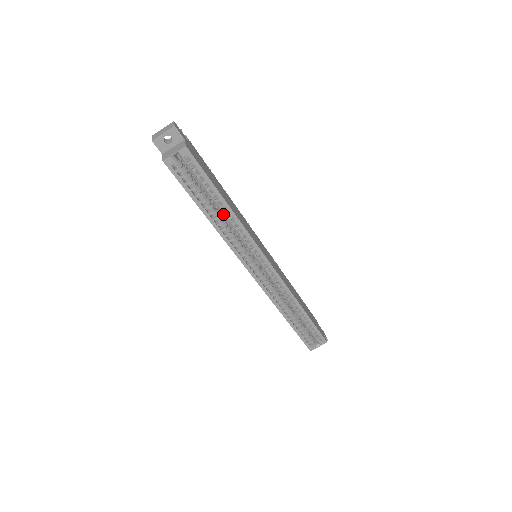
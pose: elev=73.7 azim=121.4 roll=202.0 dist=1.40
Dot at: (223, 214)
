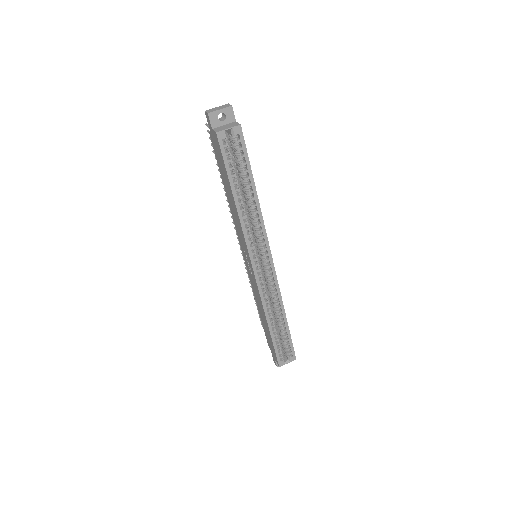
Dot at: (249, 201)
